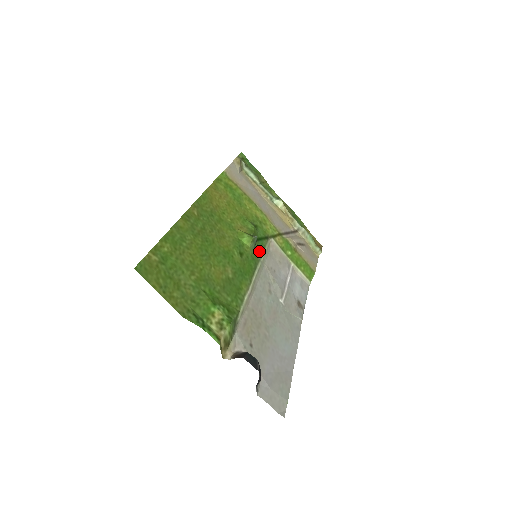
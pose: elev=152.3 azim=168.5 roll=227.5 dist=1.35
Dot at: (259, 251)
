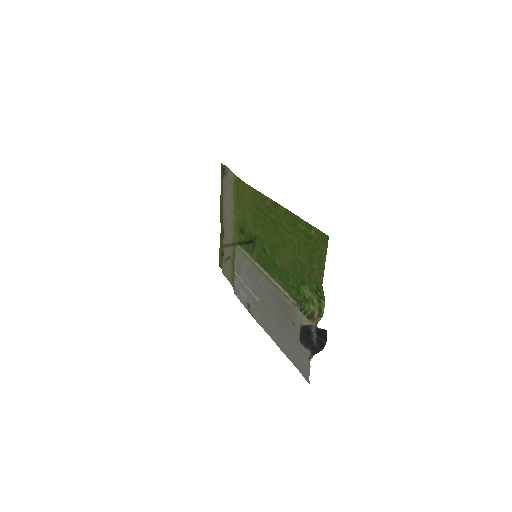
Dot at: (251, 253)
